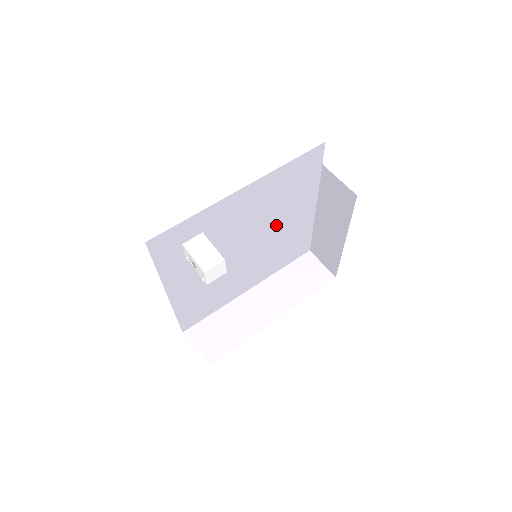
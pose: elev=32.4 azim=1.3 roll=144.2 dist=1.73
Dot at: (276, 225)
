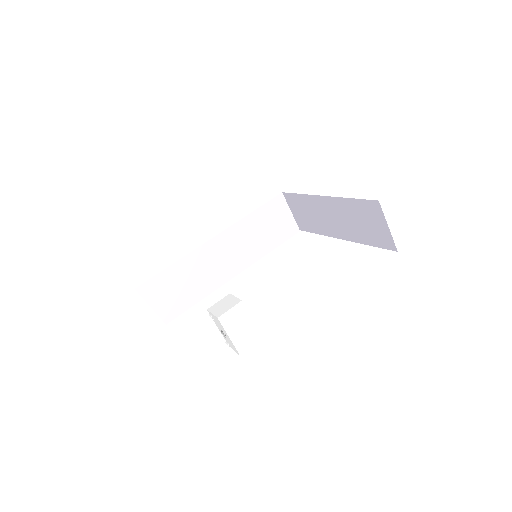
Dot at: occluded
